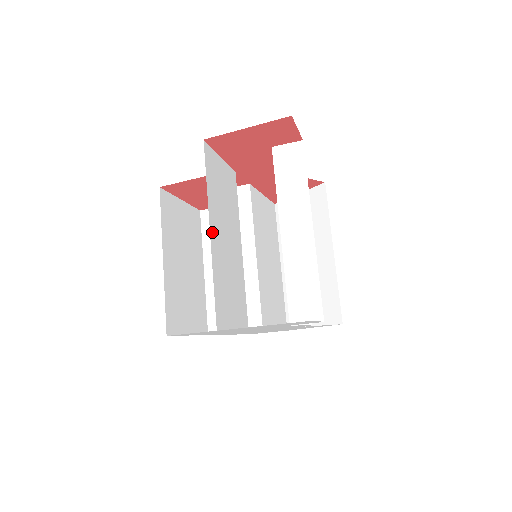
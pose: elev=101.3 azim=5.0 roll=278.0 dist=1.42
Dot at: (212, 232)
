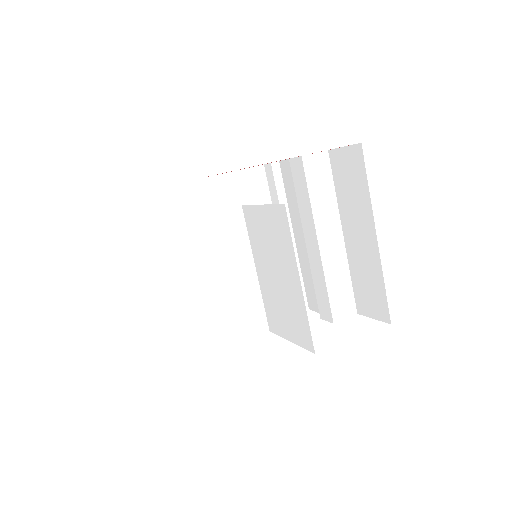
Dot at: (293, 261)
